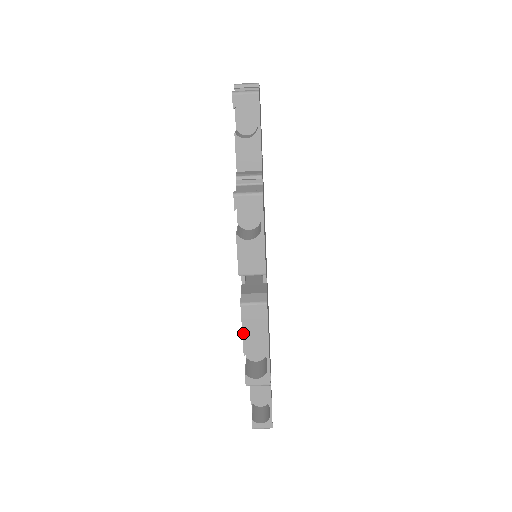
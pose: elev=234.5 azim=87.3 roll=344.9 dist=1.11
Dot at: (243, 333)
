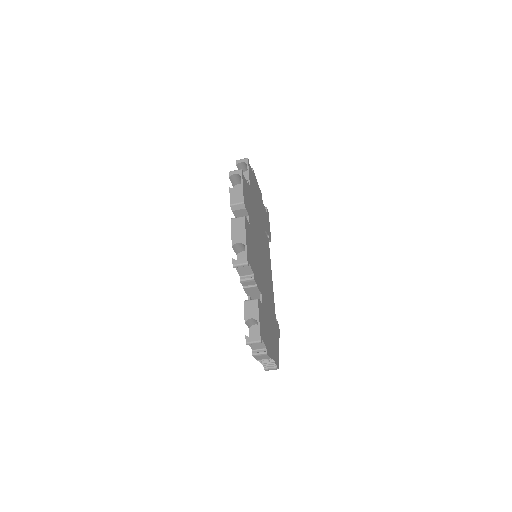
Dot at: (232, 234)
